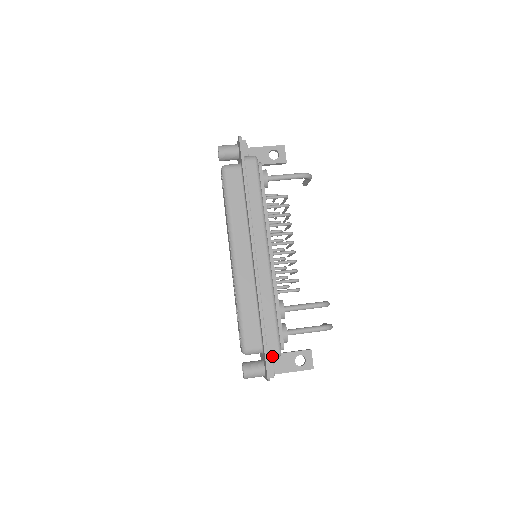
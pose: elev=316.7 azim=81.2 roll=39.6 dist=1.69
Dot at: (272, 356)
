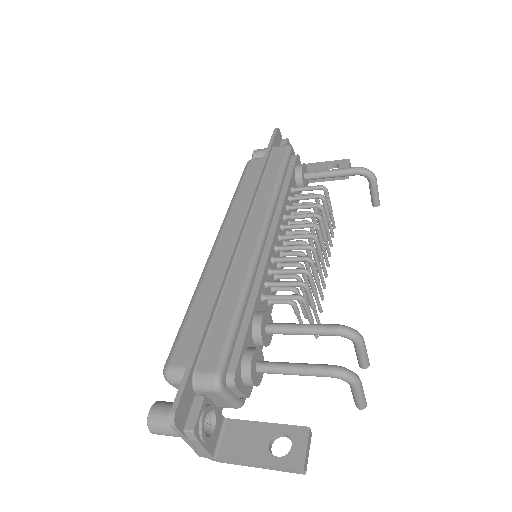
Dot at: (202, 383)
